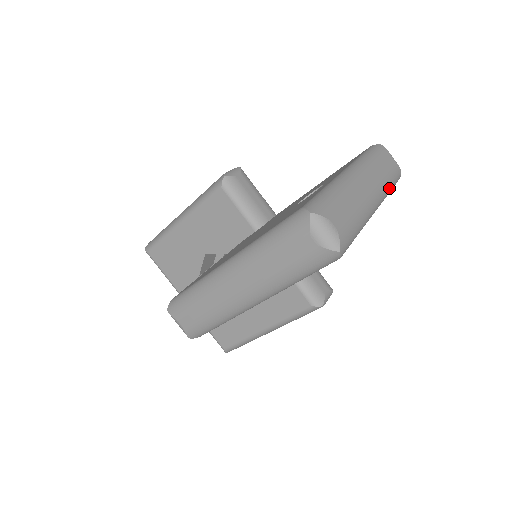
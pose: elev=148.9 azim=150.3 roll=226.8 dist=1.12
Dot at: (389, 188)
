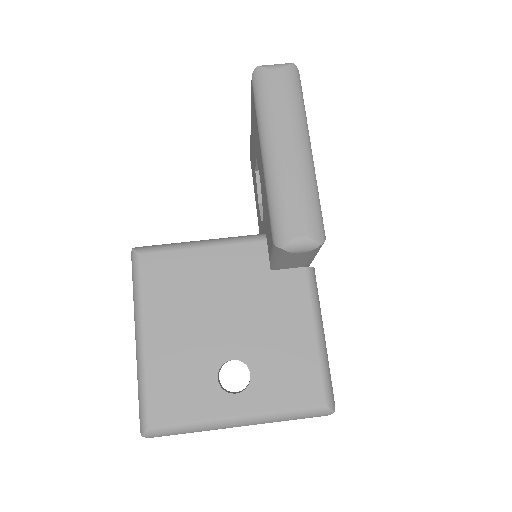
Dot at: occluded
